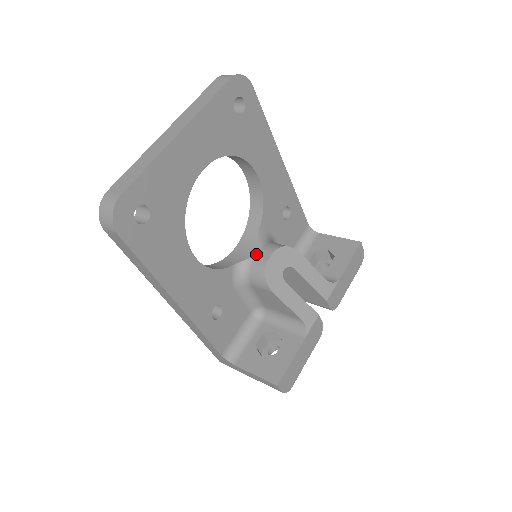
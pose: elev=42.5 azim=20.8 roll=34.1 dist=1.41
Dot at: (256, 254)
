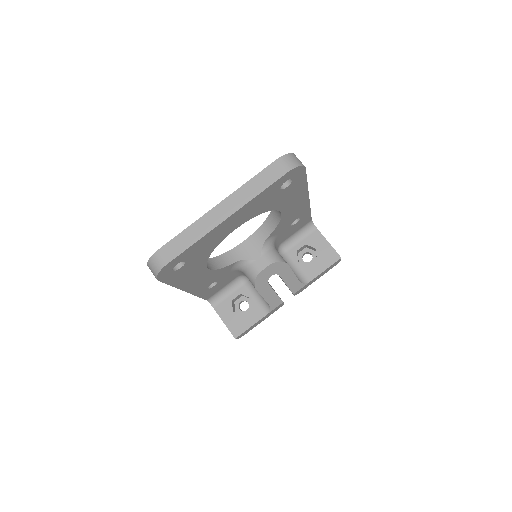
Dot at: (256, 259)
